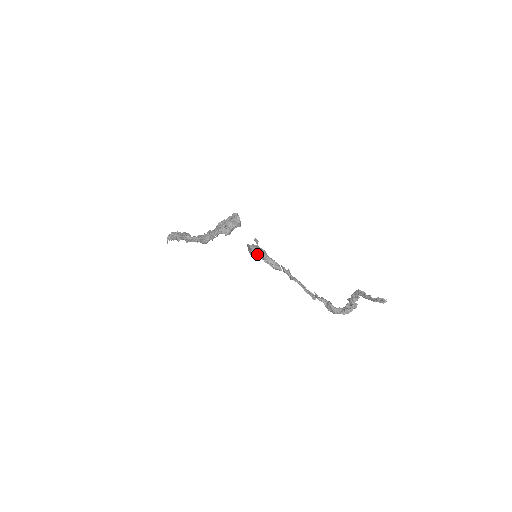
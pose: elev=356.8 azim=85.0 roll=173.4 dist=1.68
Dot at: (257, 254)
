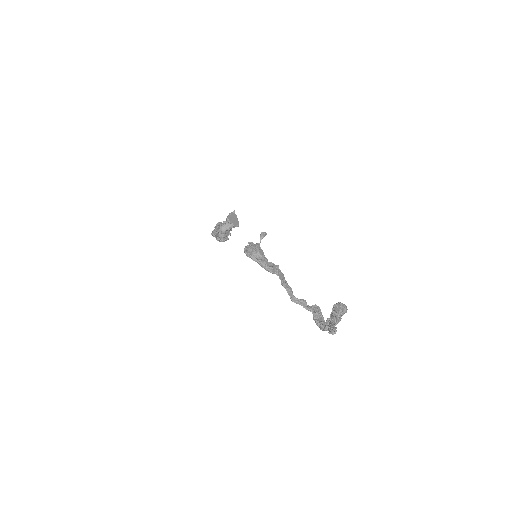
Dot at: (250, 257)
